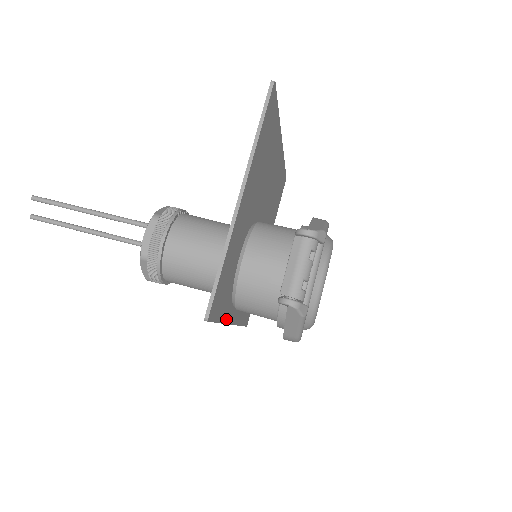
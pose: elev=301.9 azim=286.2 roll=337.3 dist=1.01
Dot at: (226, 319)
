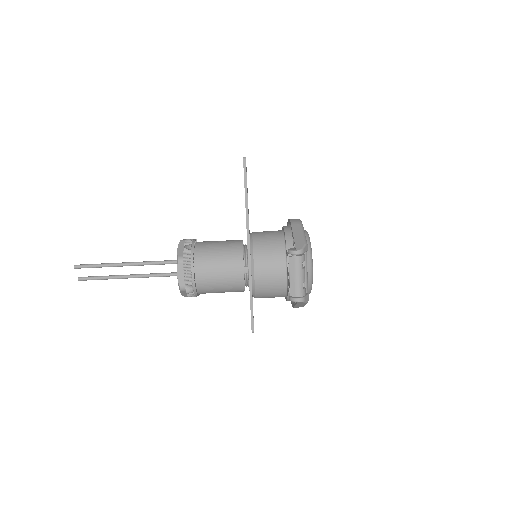
Dot at: occluded
